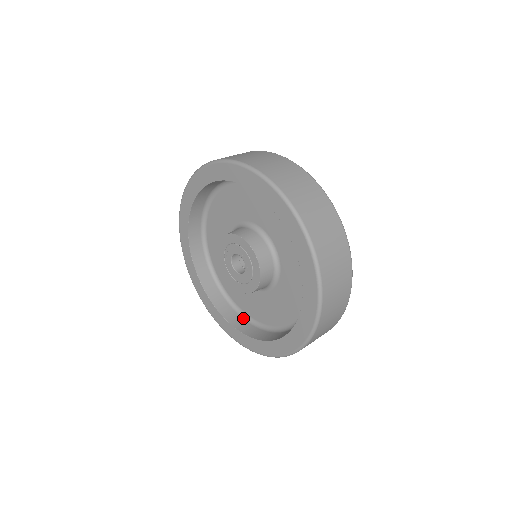
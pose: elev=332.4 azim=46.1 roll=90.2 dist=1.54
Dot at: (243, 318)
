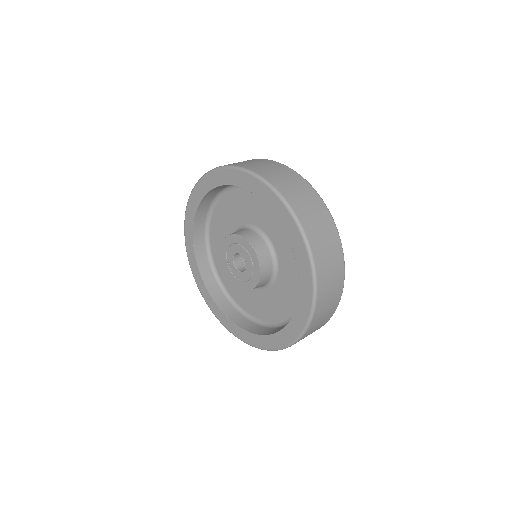
Dot at: (230, 303)
